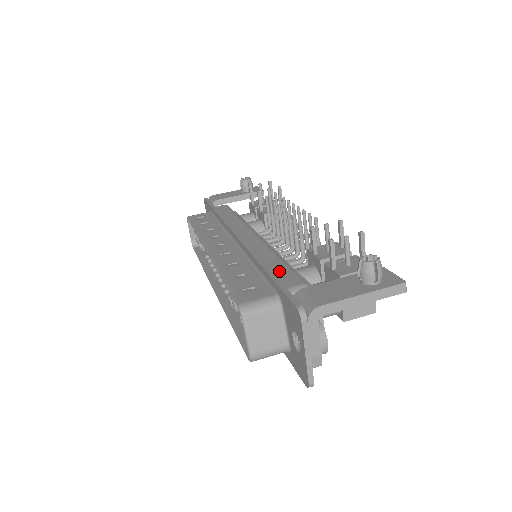
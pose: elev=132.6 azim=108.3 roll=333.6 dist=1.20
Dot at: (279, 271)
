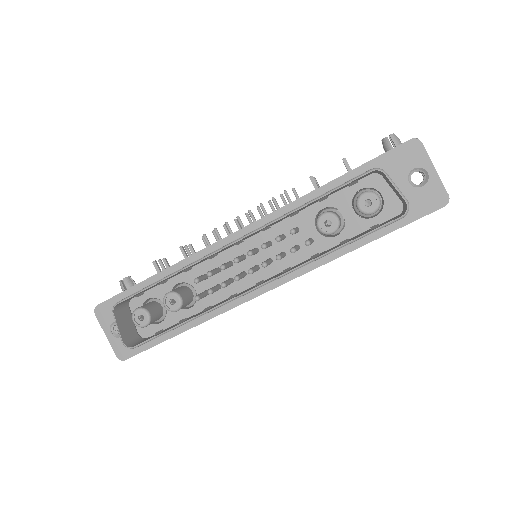
Dot at: occluded
